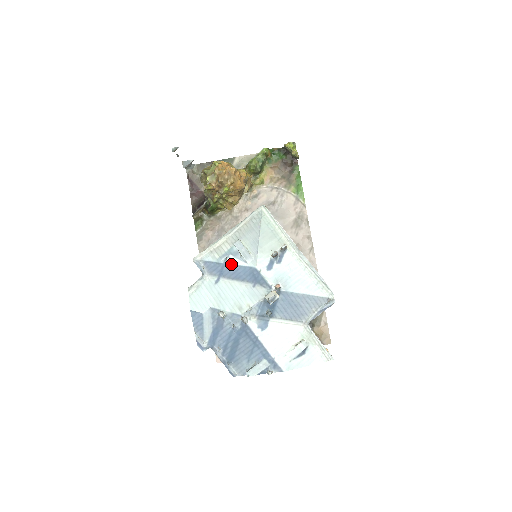
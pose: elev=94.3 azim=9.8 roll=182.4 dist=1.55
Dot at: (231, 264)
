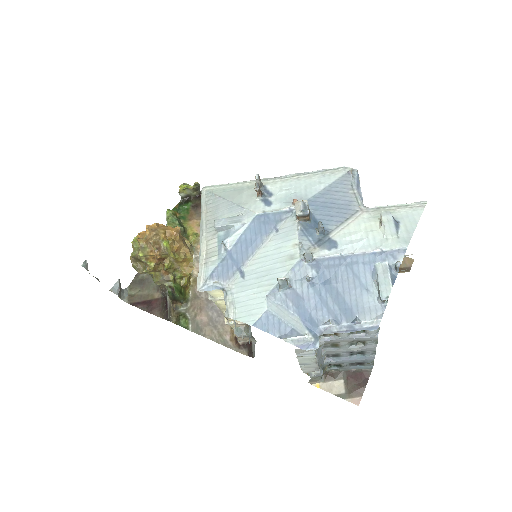
Dot at: (234, 244)
